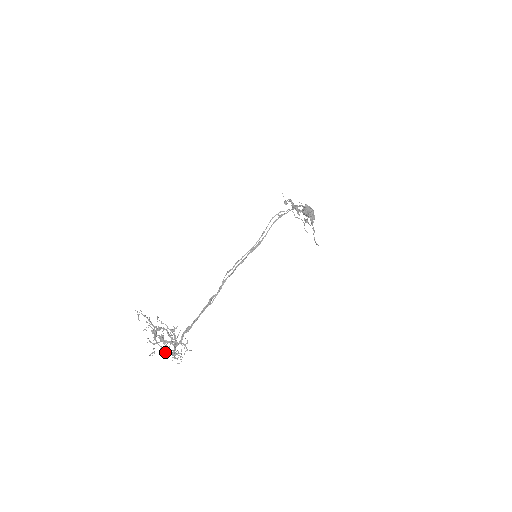
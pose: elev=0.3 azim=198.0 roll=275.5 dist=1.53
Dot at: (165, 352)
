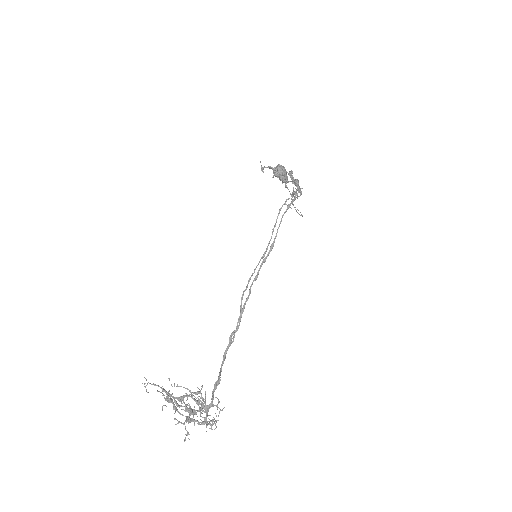
Dot at: (193, 421)
